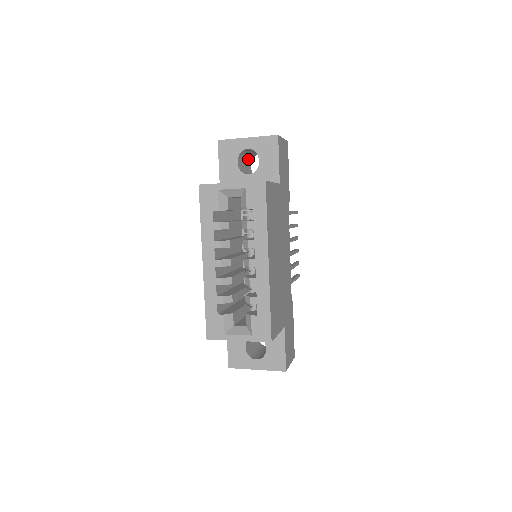
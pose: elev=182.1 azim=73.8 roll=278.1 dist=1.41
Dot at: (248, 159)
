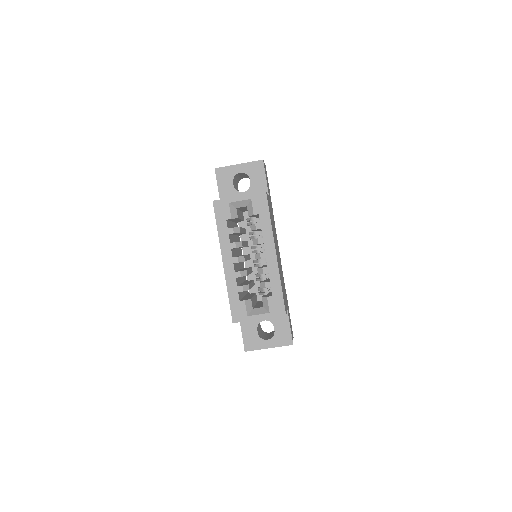
Dot at: (237, 182)
